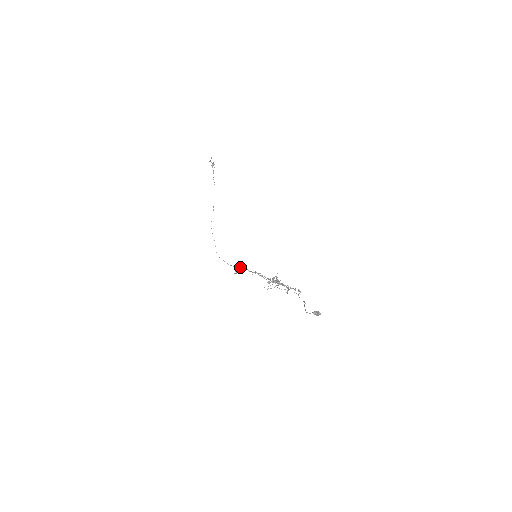
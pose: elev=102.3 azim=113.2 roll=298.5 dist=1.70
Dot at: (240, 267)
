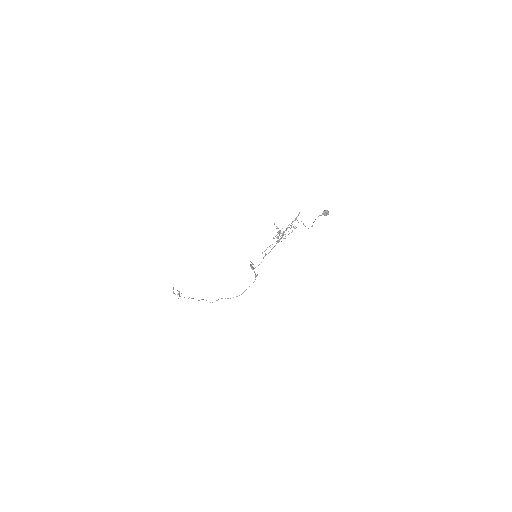
Dot at: (254, 272)
